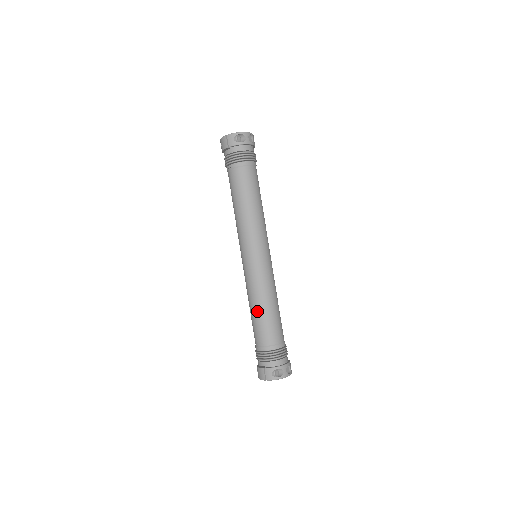
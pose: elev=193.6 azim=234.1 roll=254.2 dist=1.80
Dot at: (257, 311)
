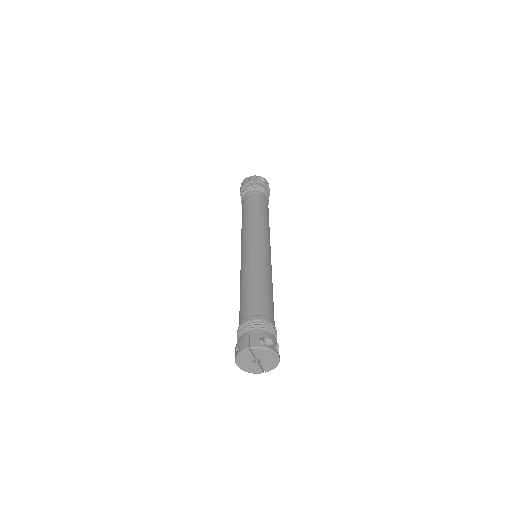
Dot at: (252, 285)
